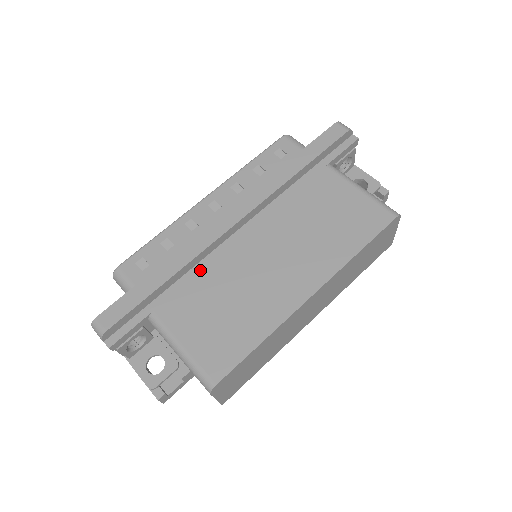
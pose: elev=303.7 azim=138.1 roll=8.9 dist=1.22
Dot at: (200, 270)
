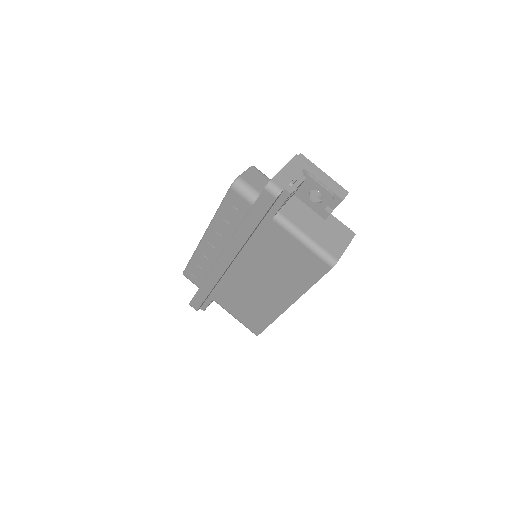
Dot at: (224, 283)
